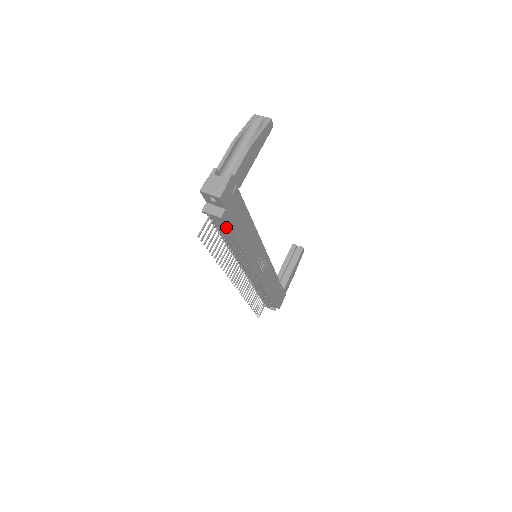
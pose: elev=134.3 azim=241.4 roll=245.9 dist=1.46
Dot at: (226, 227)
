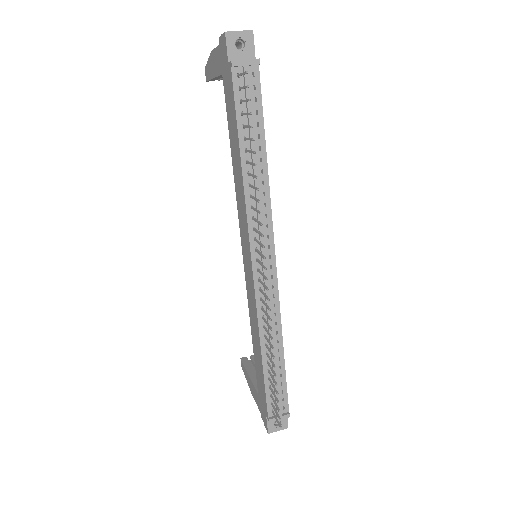
Dot at: (256, 99)
